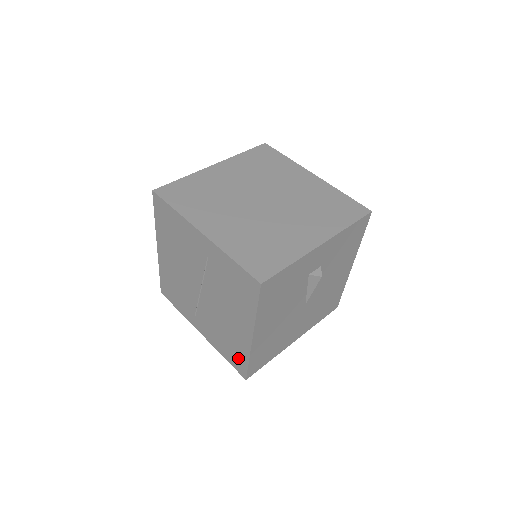
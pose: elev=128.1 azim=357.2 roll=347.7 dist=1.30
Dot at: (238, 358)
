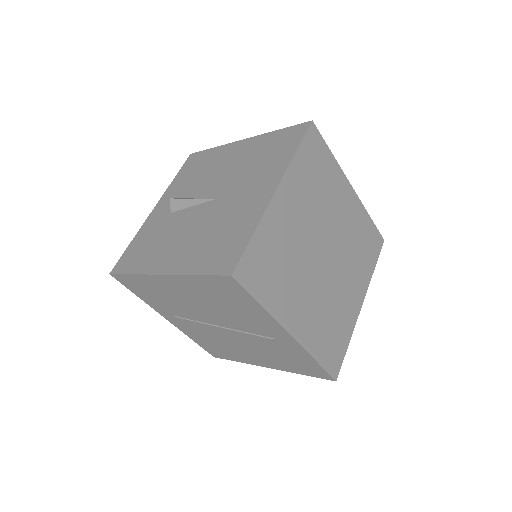
Dot at: (221, 354)
